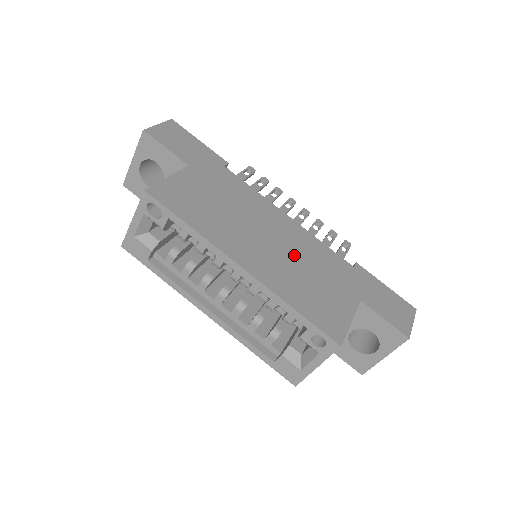
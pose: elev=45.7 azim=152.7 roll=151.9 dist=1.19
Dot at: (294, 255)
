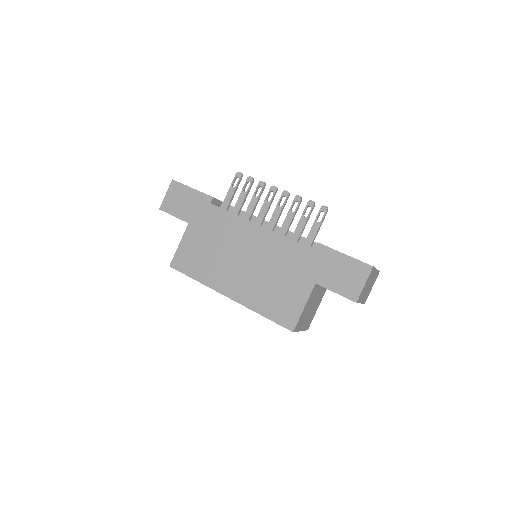
Dot at: (263, 266)
